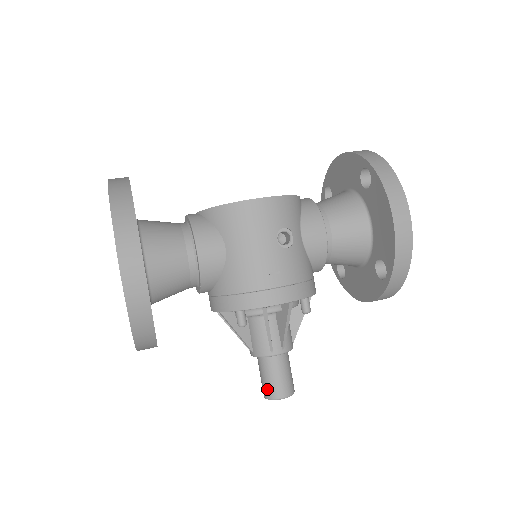
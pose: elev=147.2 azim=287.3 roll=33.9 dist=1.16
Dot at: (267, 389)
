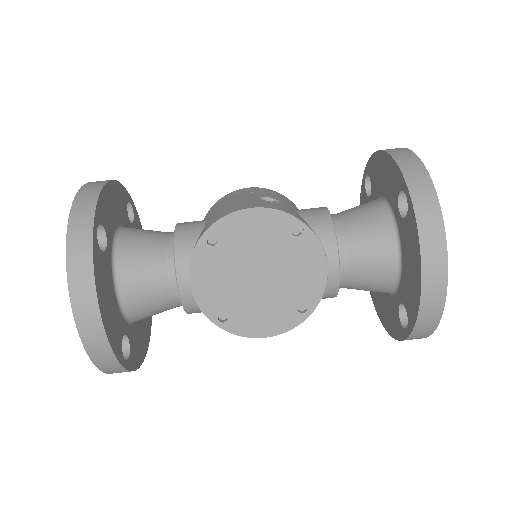
Dot at: occluded
